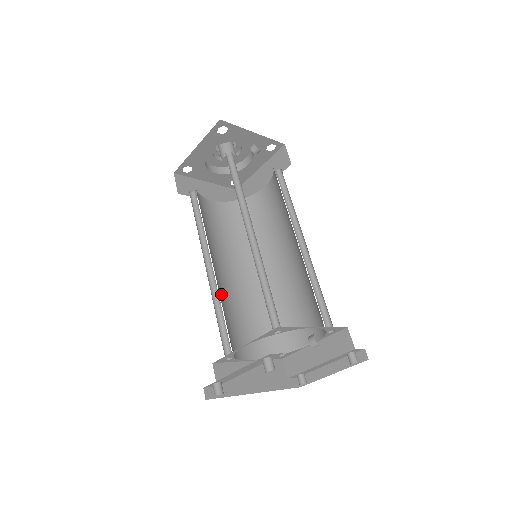
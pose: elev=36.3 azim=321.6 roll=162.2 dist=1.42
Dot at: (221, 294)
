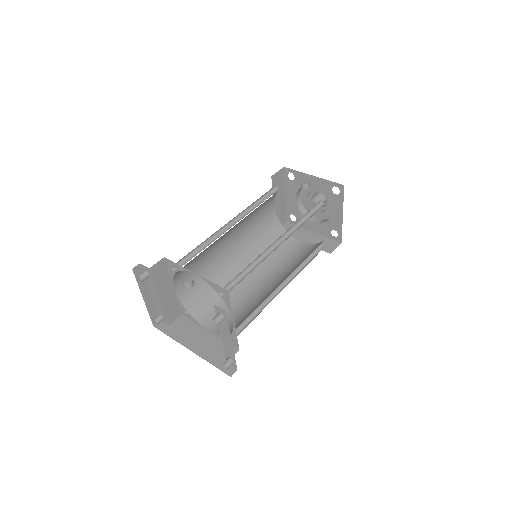
Dot at: occluded
